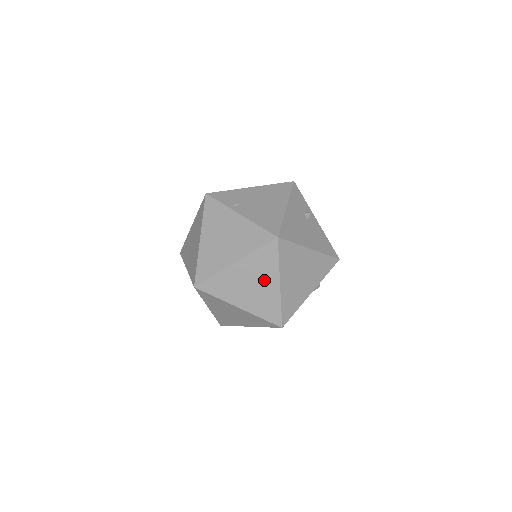
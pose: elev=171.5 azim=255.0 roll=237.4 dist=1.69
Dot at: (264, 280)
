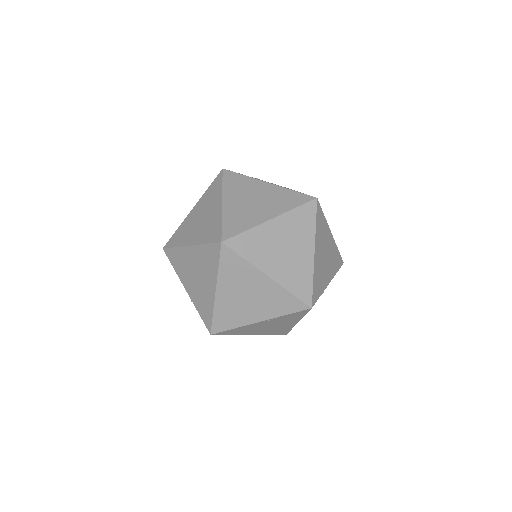
Dot at: (299, 244)
